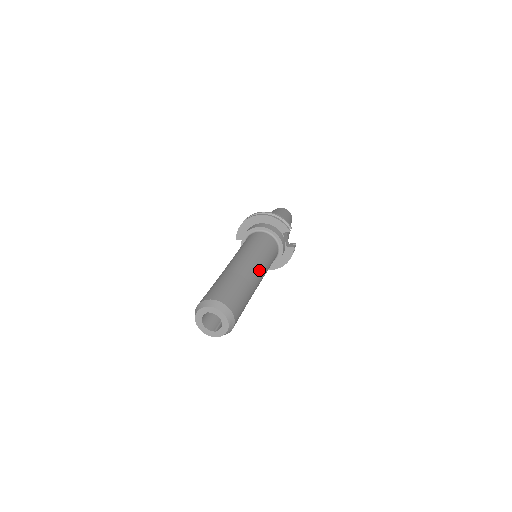
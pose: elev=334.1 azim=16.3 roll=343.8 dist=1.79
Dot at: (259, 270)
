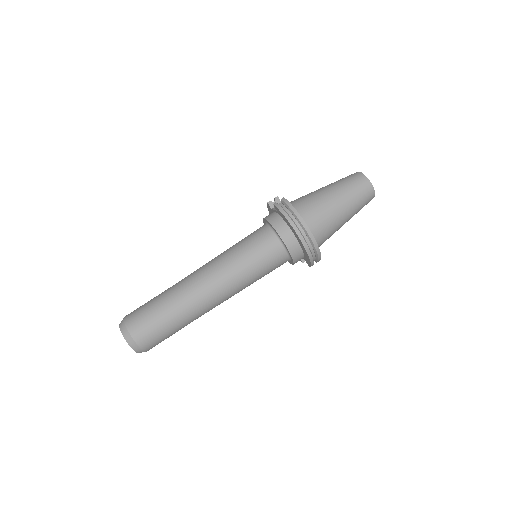
Dot at: occluded
